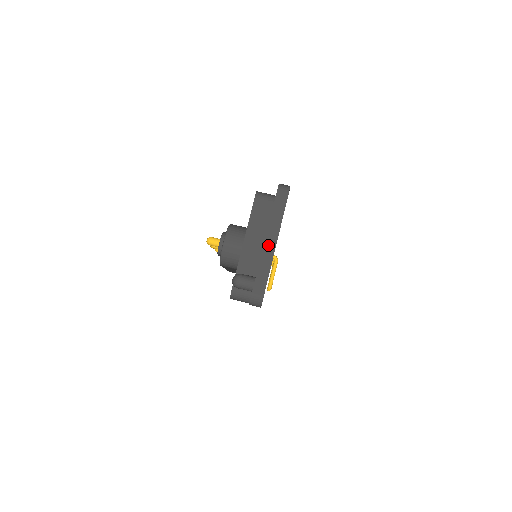
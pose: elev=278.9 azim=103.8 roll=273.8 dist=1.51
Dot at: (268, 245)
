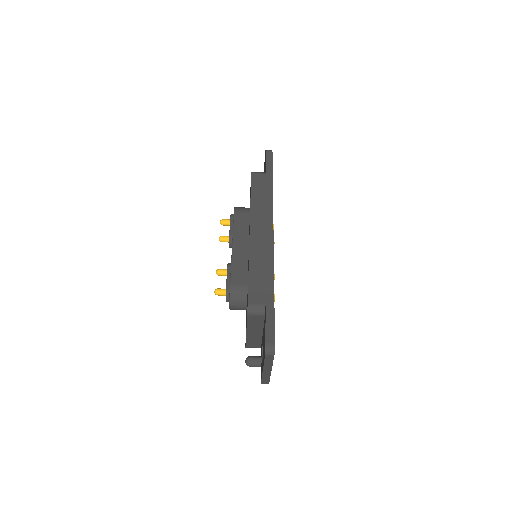
Dot at: (266, 371)
